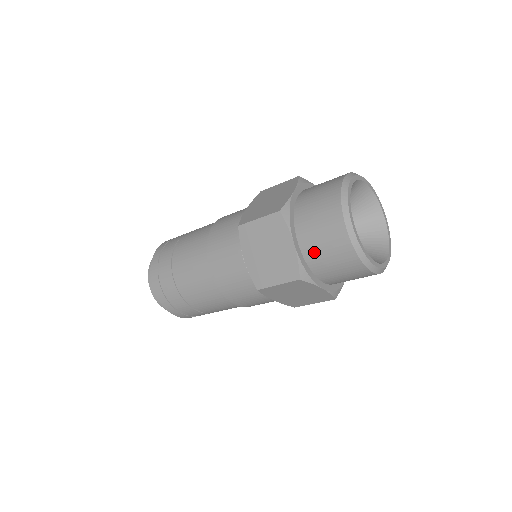
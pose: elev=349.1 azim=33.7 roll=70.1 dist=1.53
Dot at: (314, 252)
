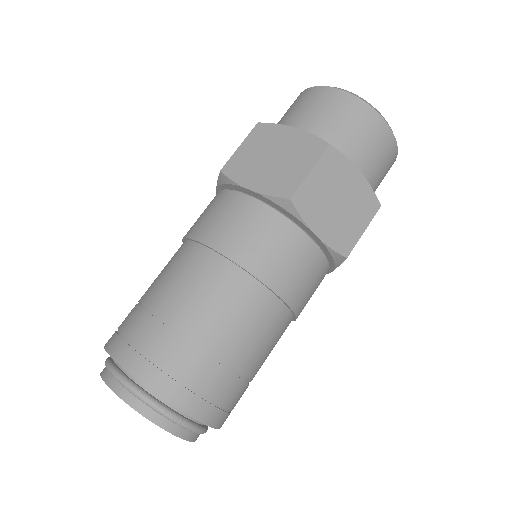
Dot at: (321, 127)
